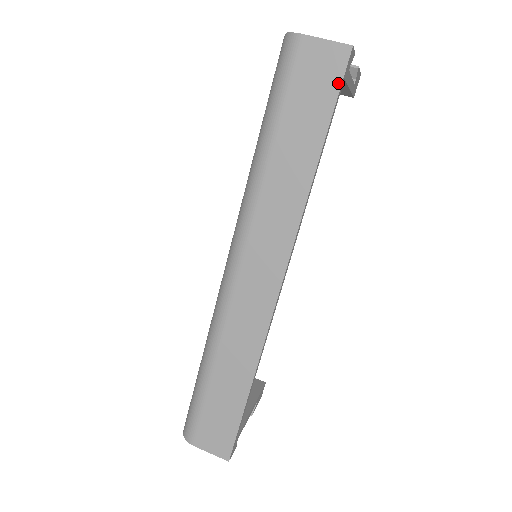
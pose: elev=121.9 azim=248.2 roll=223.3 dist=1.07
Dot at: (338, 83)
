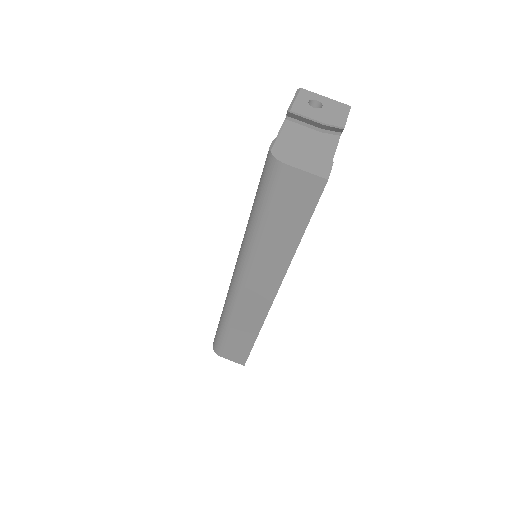
Dot at: (315, 201)
